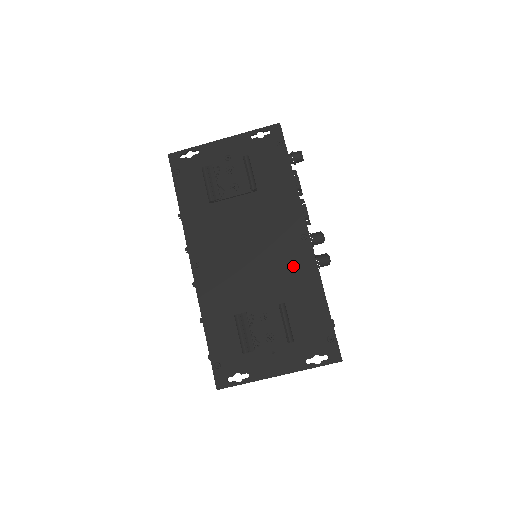
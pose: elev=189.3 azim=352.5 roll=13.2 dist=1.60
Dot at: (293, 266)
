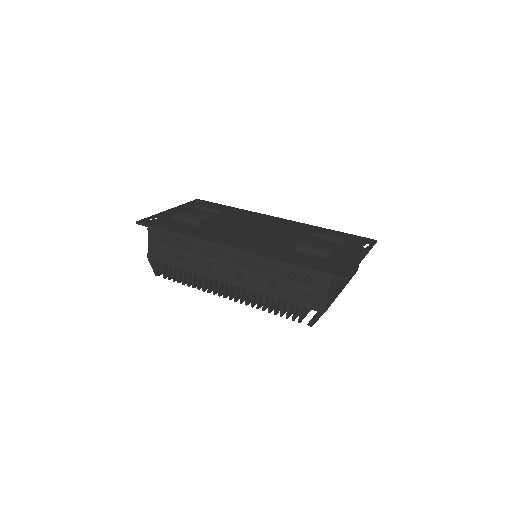
Dot at: (290, 227)
